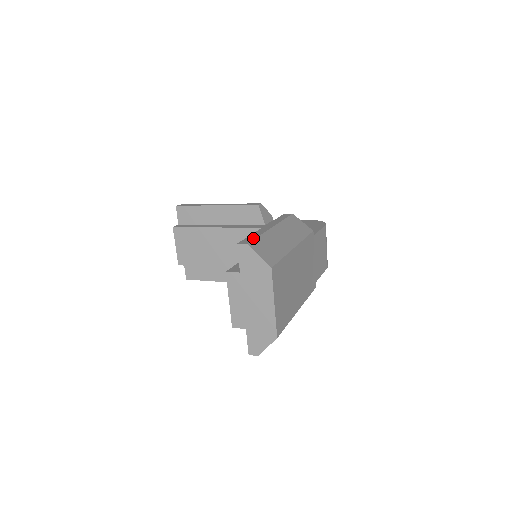
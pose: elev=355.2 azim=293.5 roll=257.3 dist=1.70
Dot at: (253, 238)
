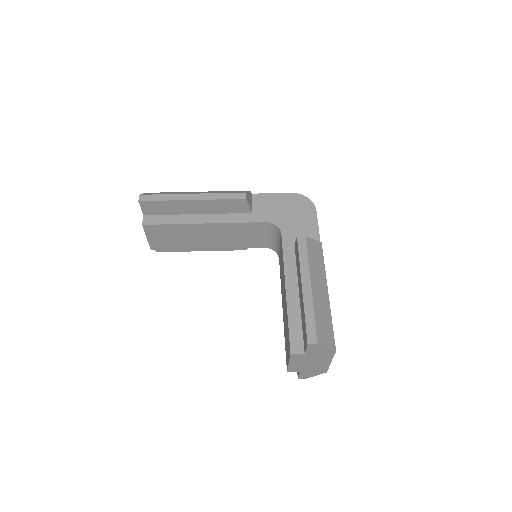
Dot at: (314, 326)
